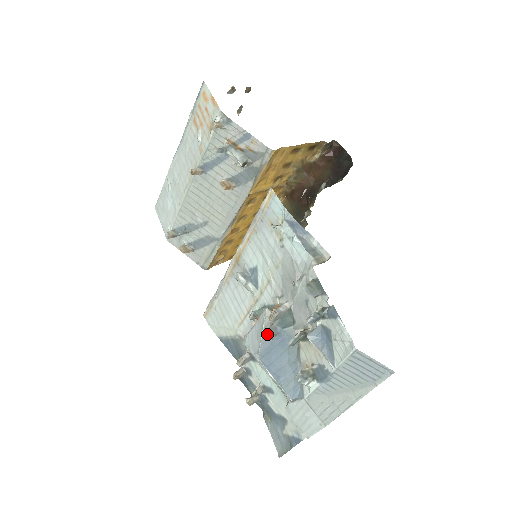
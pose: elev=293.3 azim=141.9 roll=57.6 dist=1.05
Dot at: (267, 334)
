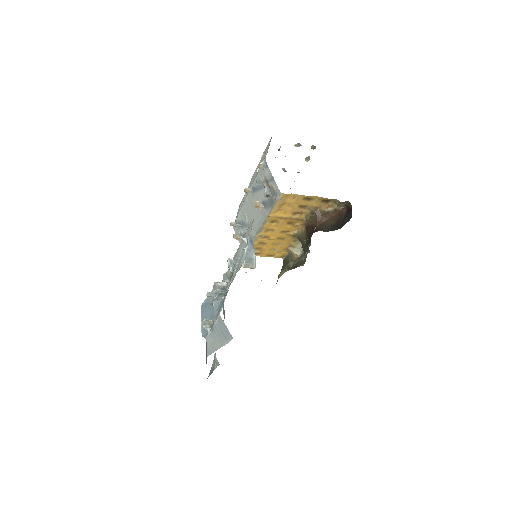
Dot at: (207, 294)
